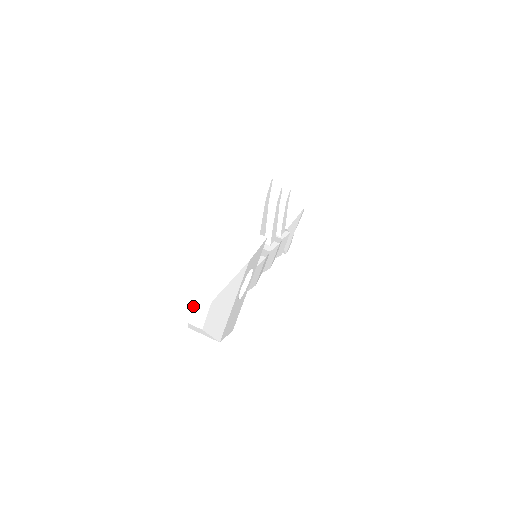
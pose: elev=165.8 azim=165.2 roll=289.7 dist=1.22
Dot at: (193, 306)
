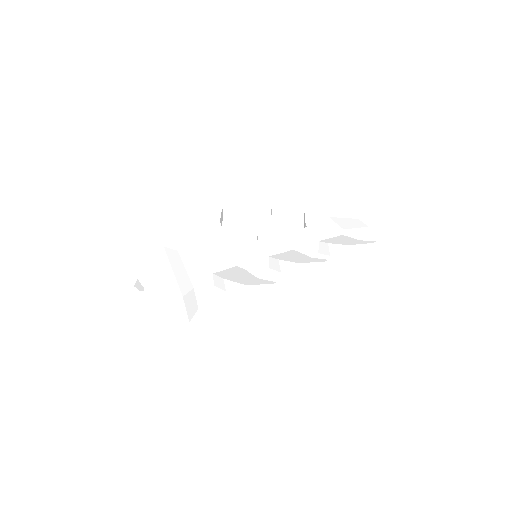
Dot at: (86, 304)
